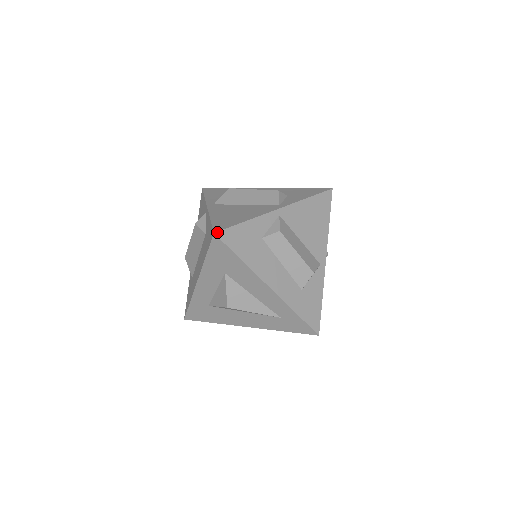
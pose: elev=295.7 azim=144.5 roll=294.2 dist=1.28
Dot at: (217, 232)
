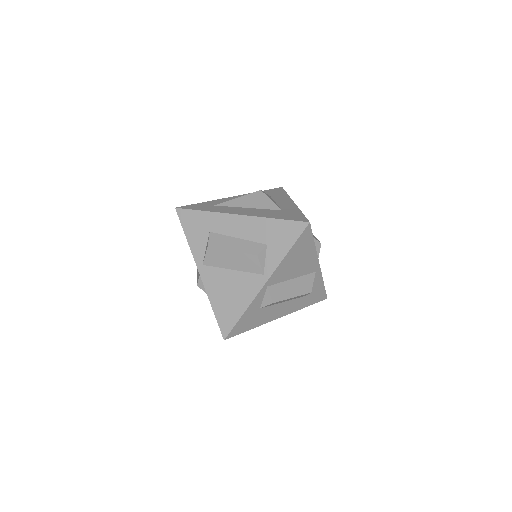
Dot at: (226, 338)
